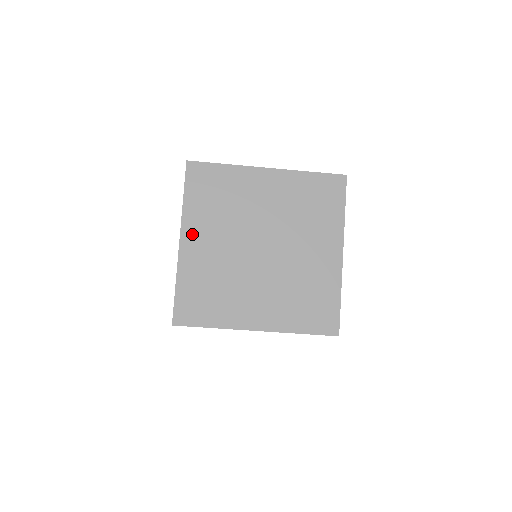
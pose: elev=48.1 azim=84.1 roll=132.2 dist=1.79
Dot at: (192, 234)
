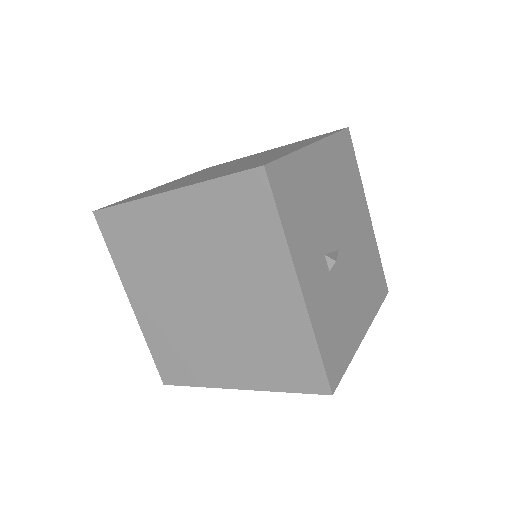
Dot at: (136, 293)
